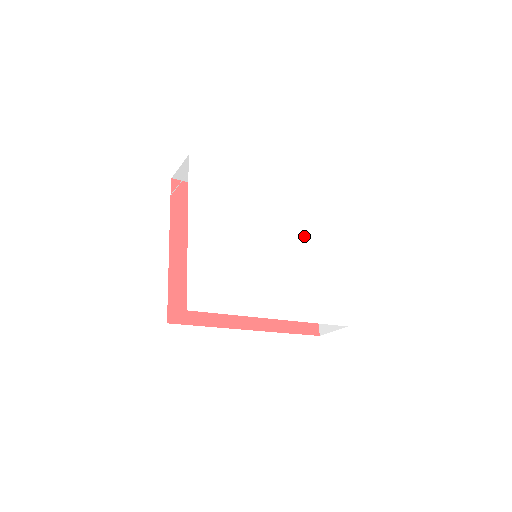
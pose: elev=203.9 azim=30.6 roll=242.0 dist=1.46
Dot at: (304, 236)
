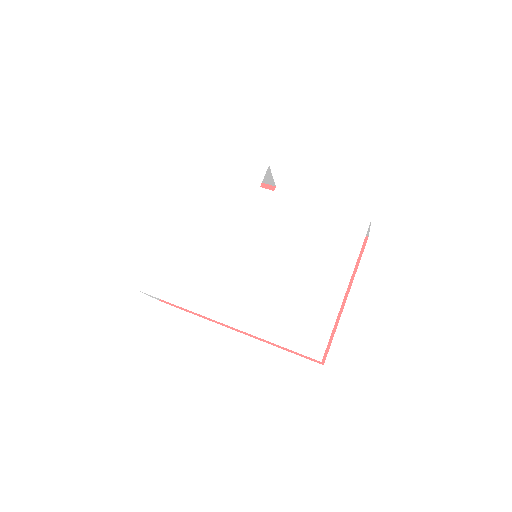
Dot at: (308, 242)
